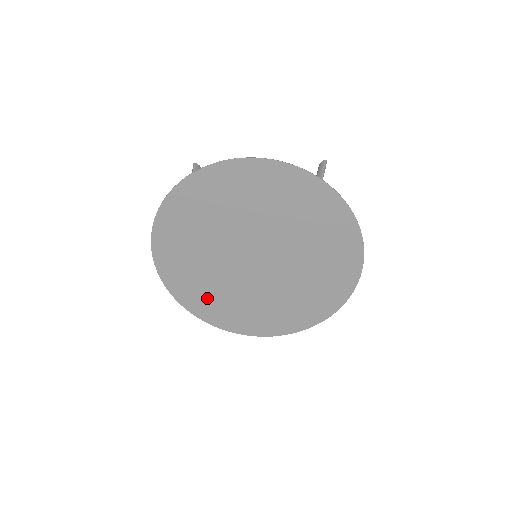
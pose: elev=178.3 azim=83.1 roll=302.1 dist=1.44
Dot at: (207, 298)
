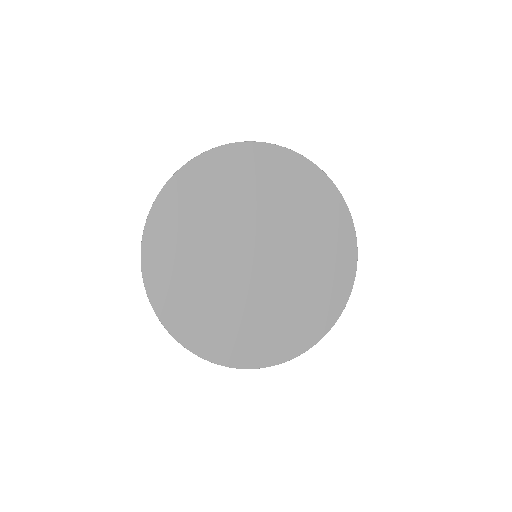
Dot at: (195, 310)
